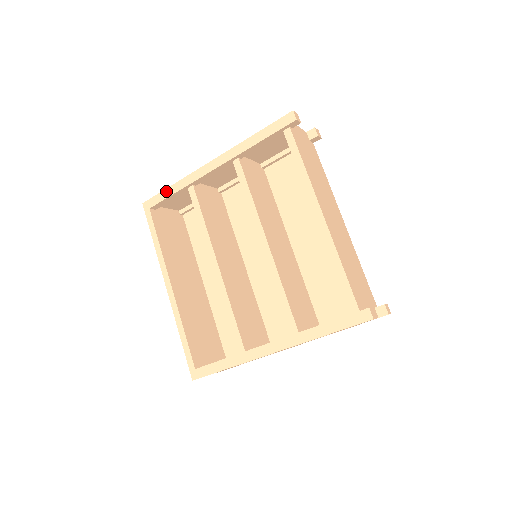
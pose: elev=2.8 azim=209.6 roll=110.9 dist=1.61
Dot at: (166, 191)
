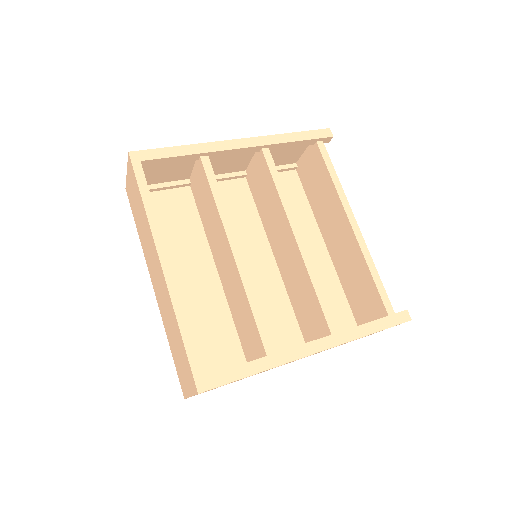
Dot at: (172, 149)
